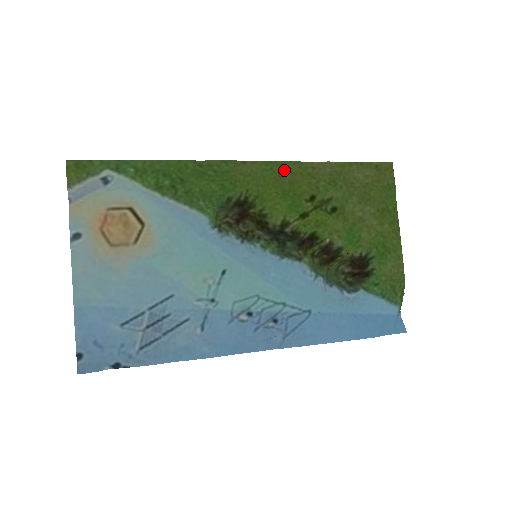
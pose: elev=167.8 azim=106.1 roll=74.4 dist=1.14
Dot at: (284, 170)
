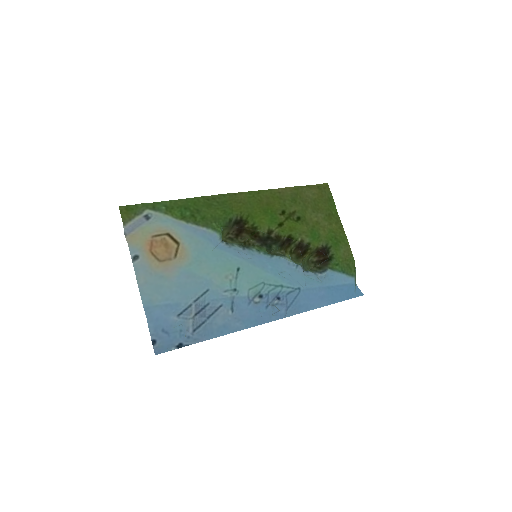
Dot at: (261, 196)
